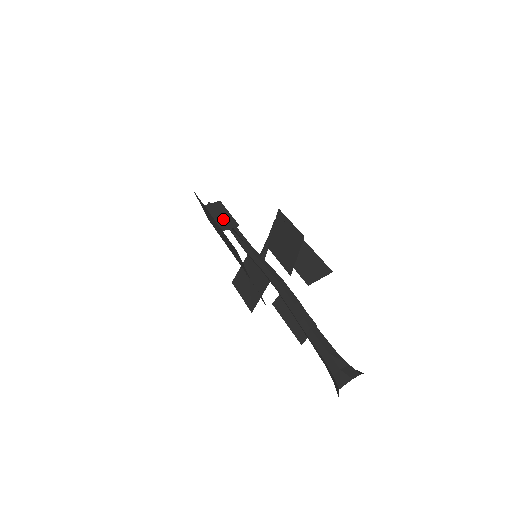
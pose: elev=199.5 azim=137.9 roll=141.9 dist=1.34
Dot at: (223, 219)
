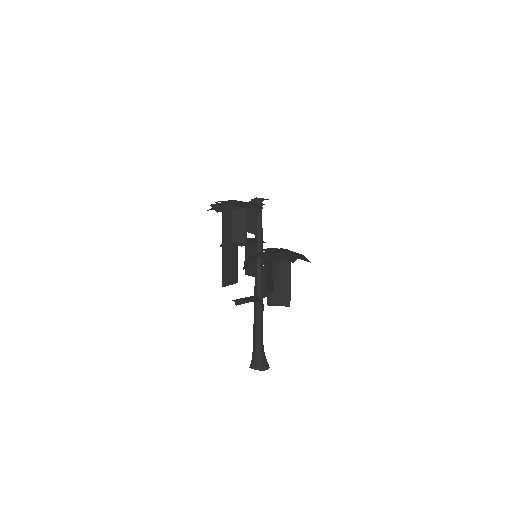
Dot at: (239, 229)
